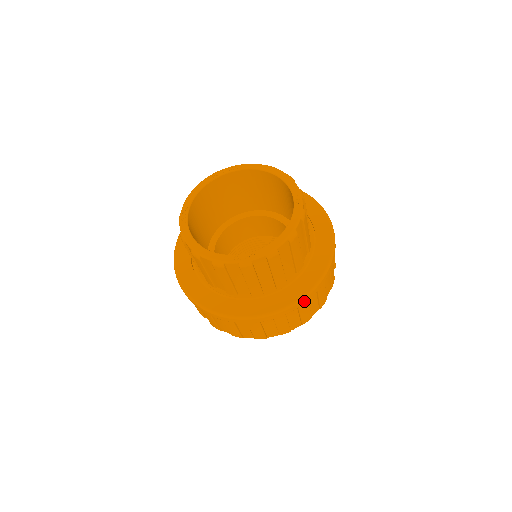
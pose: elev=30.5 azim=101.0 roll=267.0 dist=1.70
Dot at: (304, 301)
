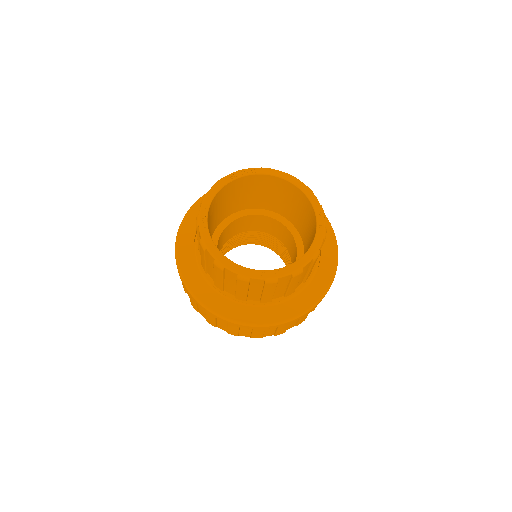
Dot at: (310, 311)
